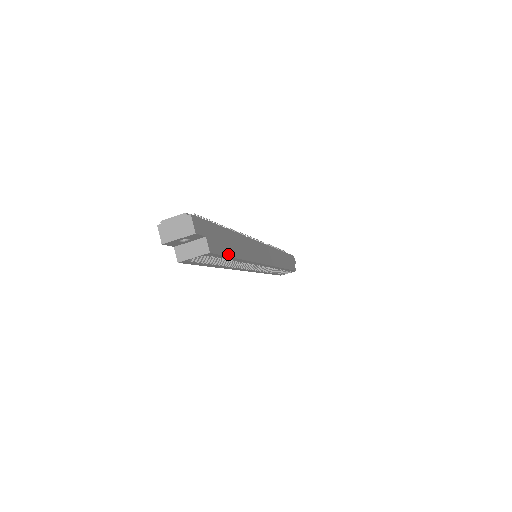
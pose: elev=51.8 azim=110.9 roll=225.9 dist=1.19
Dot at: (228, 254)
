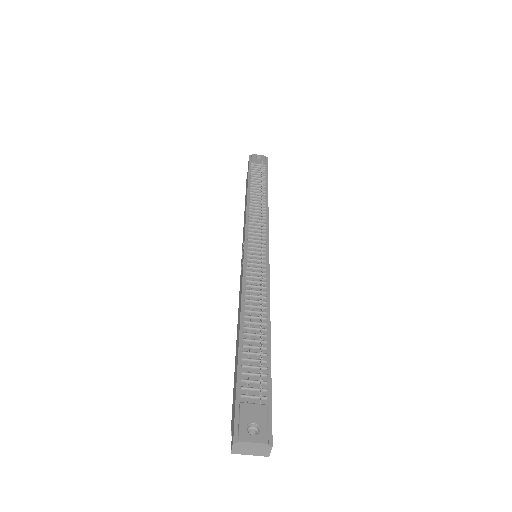
Dot at: occluded
